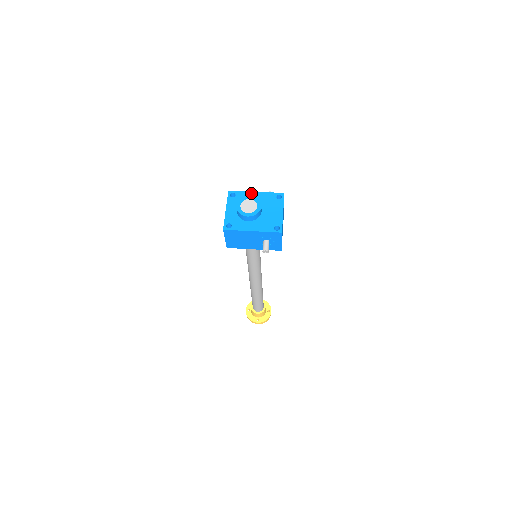
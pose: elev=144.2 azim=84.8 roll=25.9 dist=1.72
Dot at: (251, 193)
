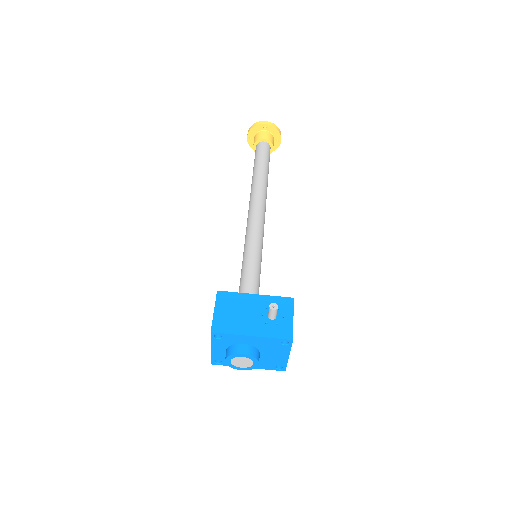
Dot at: (244, 337)
